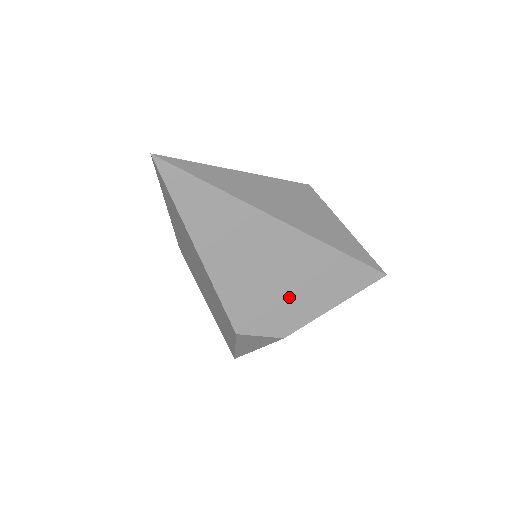
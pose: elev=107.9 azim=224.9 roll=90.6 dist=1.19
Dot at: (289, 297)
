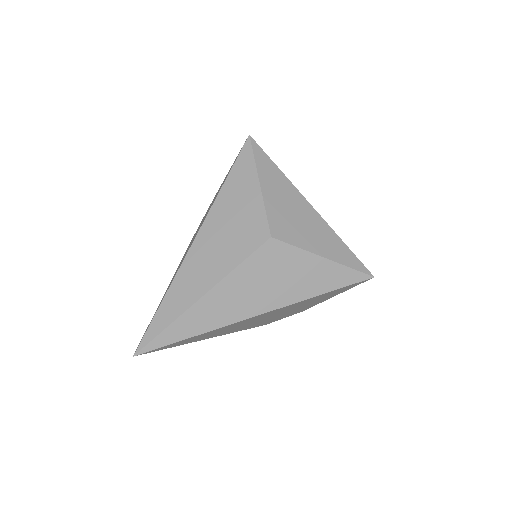
Dot at: (292, 311)
